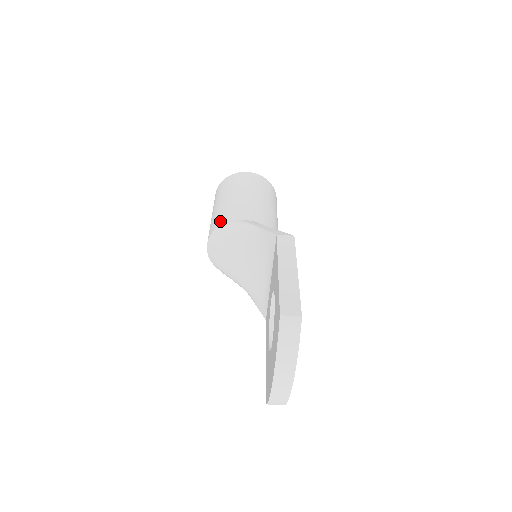
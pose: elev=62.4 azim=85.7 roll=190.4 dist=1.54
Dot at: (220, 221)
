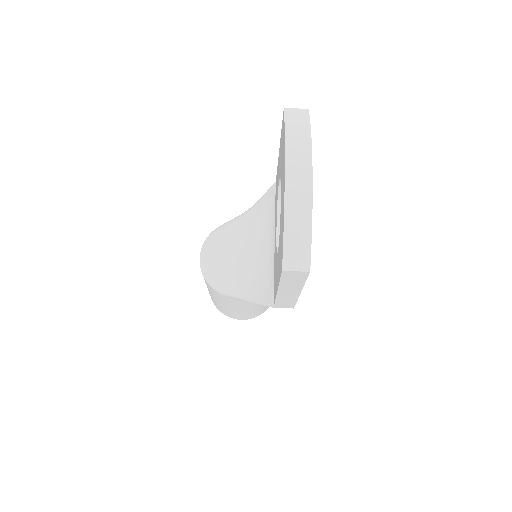
Dot at: occluded
